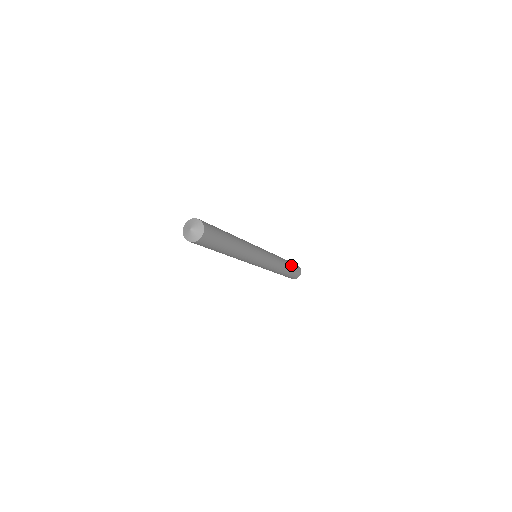
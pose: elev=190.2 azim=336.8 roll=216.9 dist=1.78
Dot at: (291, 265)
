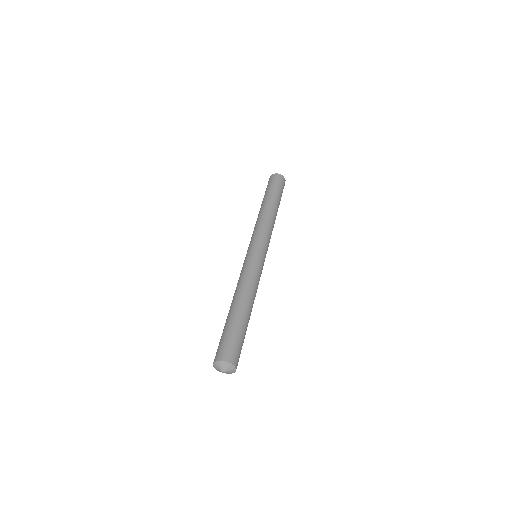
Dot at: (279, 204)
